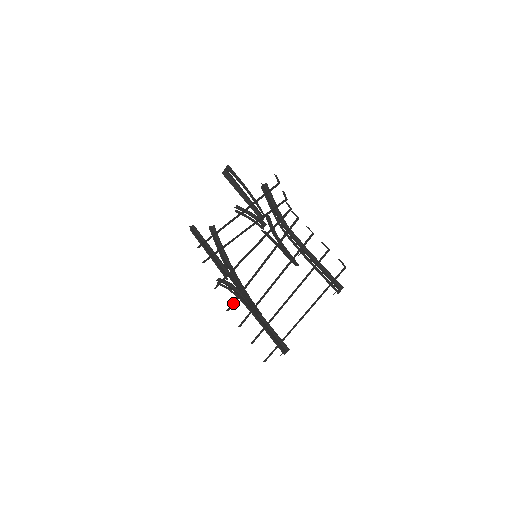
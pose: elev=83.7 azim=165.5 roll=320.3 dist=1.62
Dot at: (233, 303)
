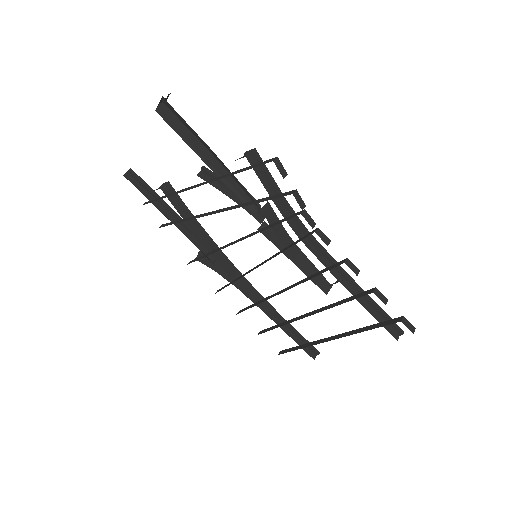
Dot at: occluded
